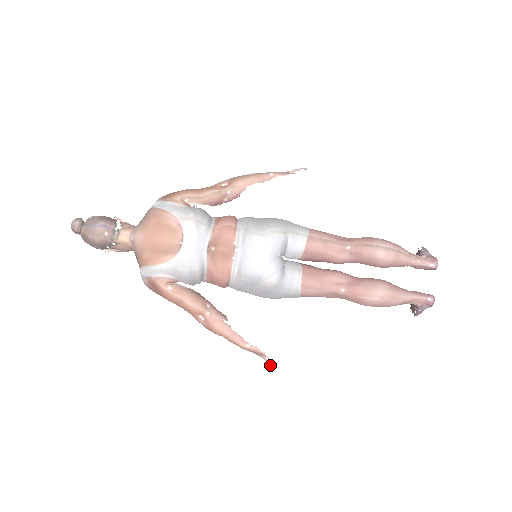
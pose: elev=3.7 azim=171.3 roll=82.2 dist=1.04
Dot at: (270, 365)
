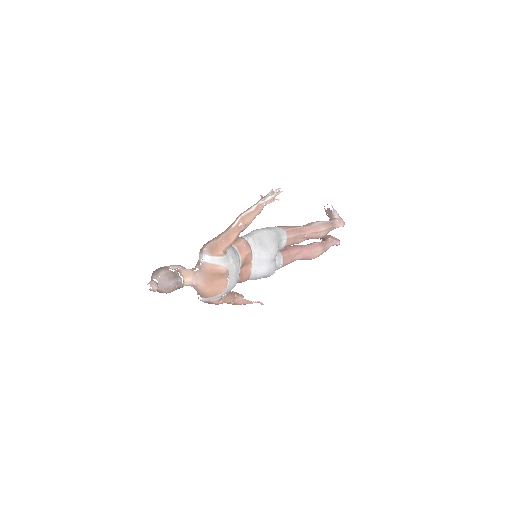
Dot at: occluded
